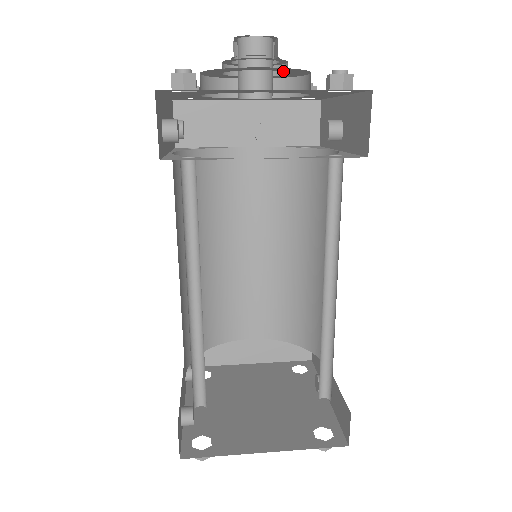
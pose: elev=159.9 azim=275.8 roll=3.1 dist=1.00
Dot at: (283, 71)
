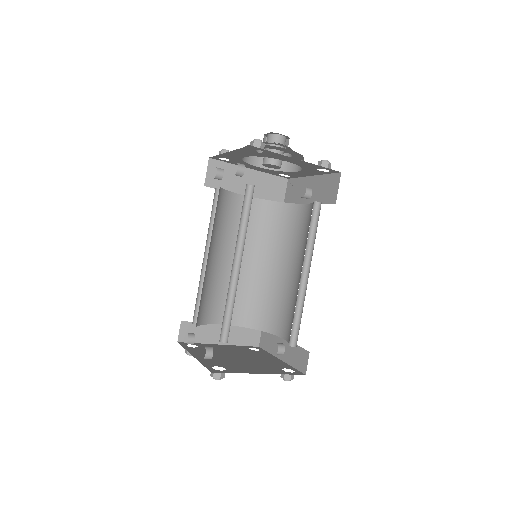
Dot at: (292, 155)
